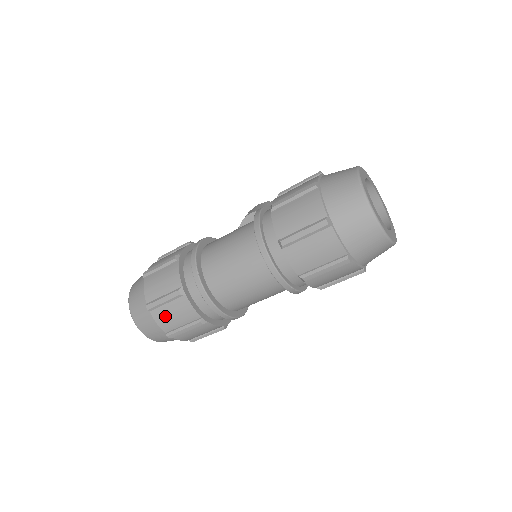
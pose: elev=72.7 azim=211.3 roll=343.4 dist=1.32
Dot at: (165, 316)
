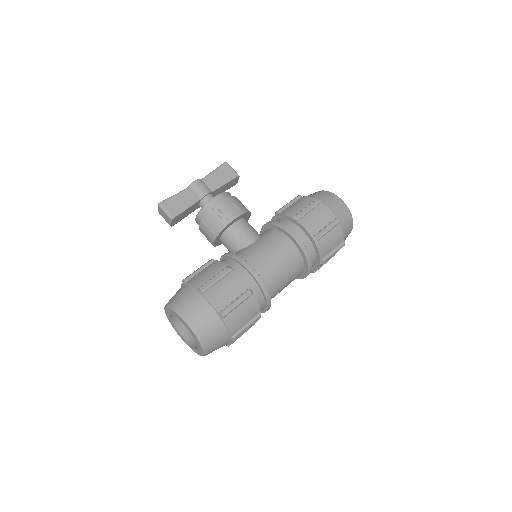
Dot at: occluded
